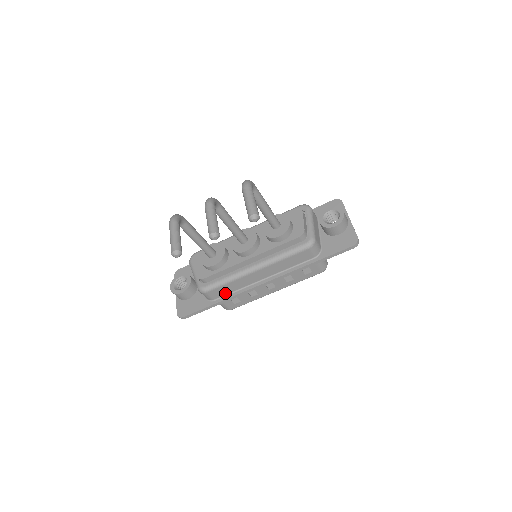
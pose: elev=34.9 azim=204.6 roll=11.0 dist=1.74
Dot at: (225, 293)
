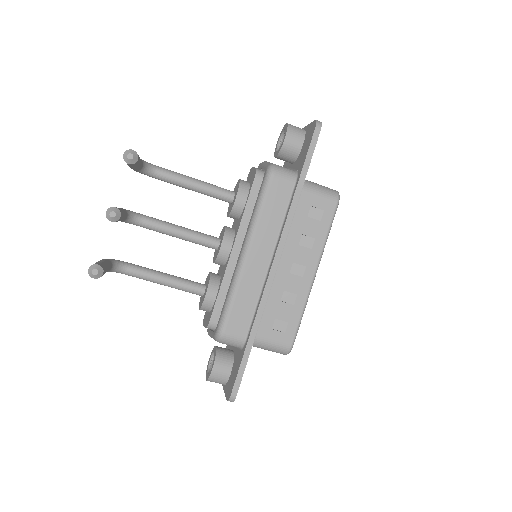
Dot at: (248, 318)
